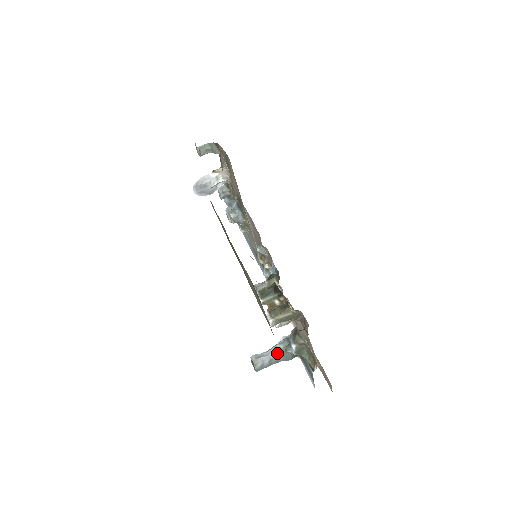
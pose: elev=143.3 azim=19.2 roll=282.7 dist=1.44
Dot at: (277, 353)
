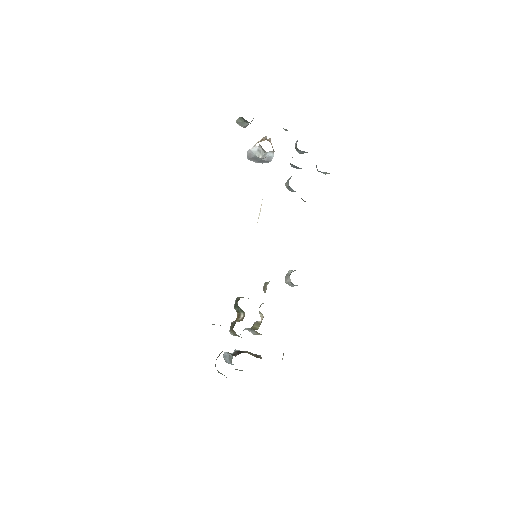
Dot at: (230, 361)
